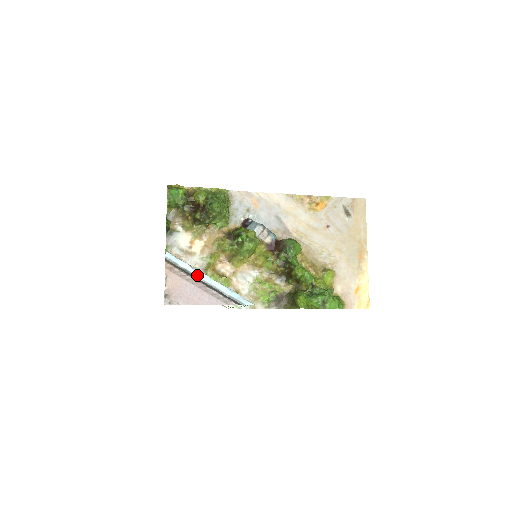
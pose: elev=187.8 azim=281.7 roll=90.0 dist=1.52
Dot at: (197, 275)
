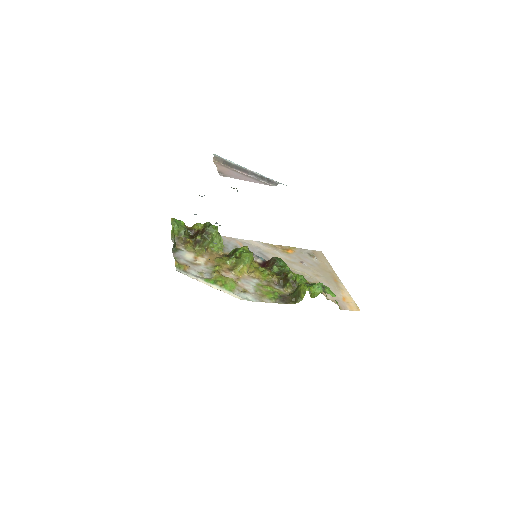
Dot at: (240, 166)
